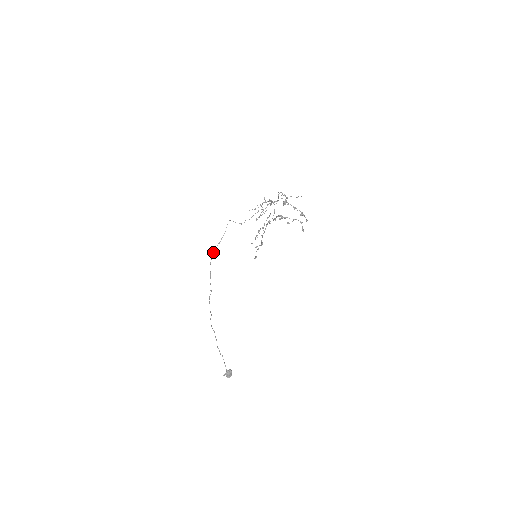
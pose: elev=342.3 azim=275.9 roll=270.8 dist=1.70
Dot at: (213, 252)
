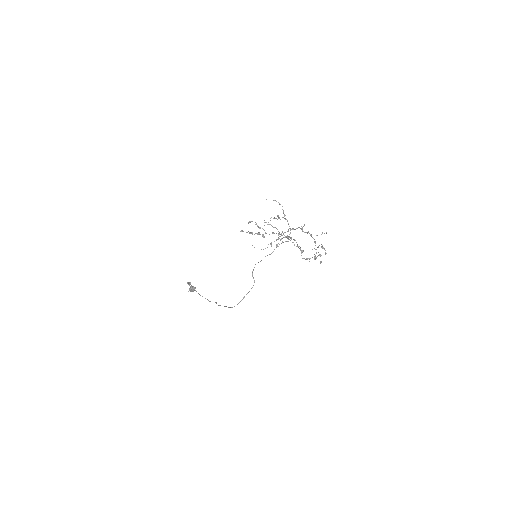
Dot at: (237, 304)
